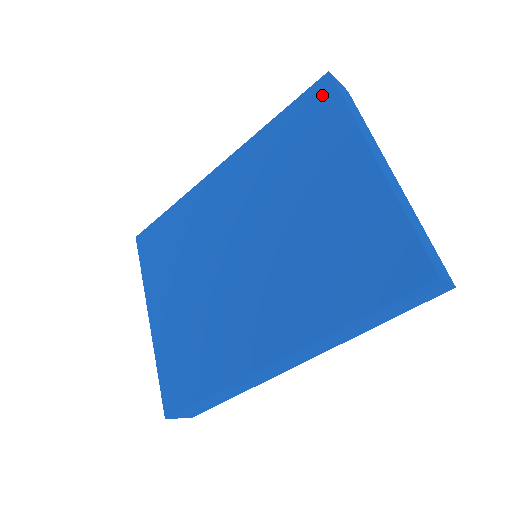
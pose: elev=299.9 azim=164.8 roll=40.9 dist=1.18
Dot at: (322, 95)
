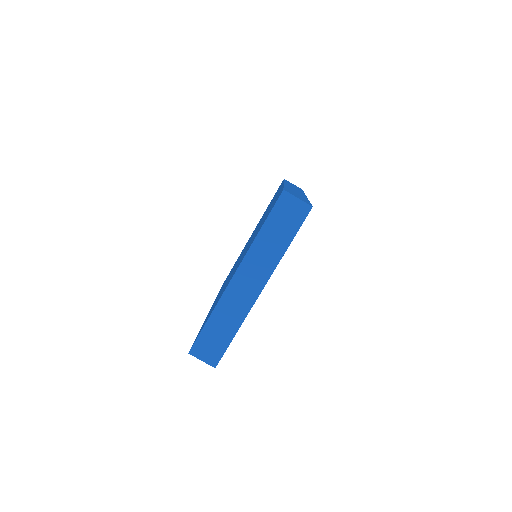
Dot at: occluded
